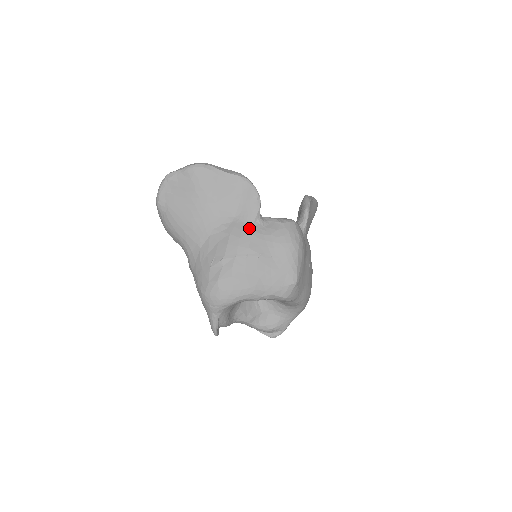
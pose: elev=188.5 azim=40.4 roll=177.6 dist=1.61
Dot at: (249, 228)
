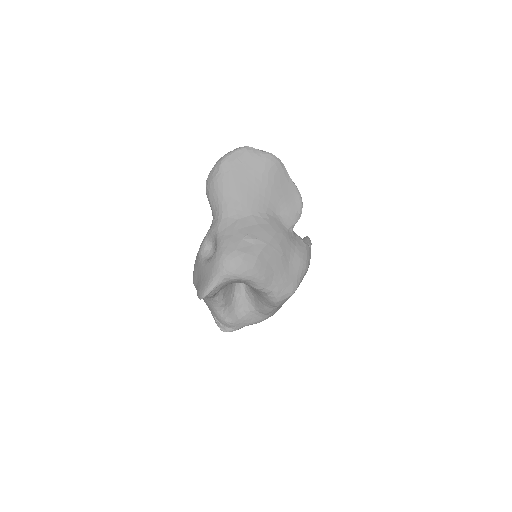
Dot at: (285, 230)
